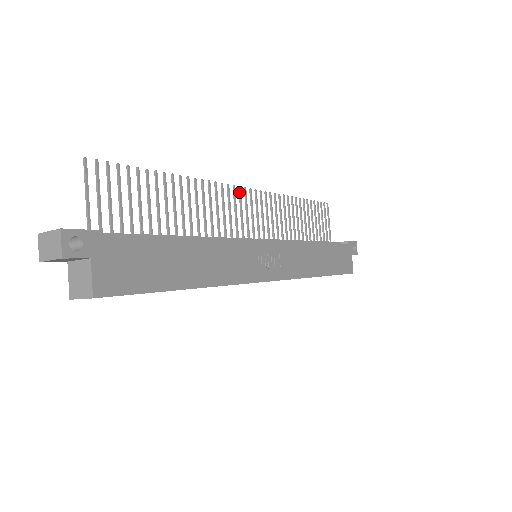
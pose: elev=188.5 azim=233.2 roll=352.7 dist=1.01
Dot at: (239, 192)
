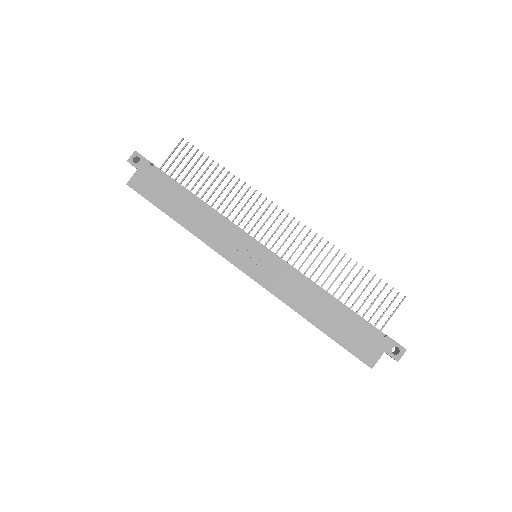
Dot at: (280, 212)
